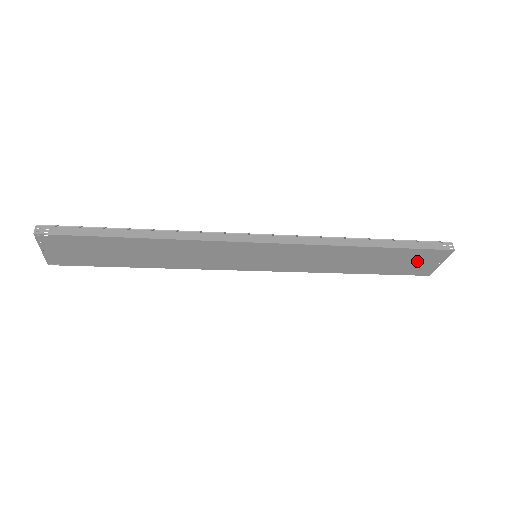
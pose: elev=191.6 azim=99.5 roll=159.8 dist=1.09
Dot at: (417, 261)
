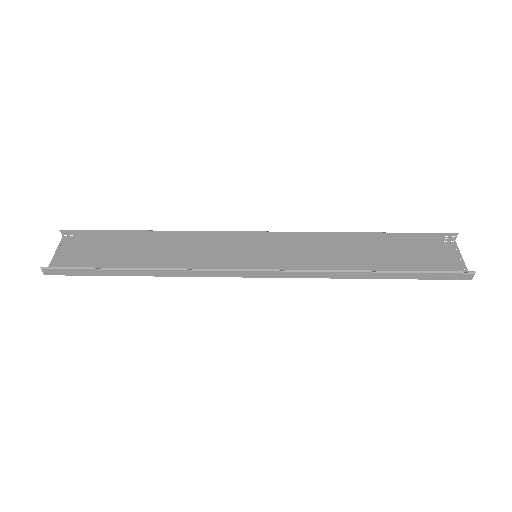
Dot at: (433, 261)
